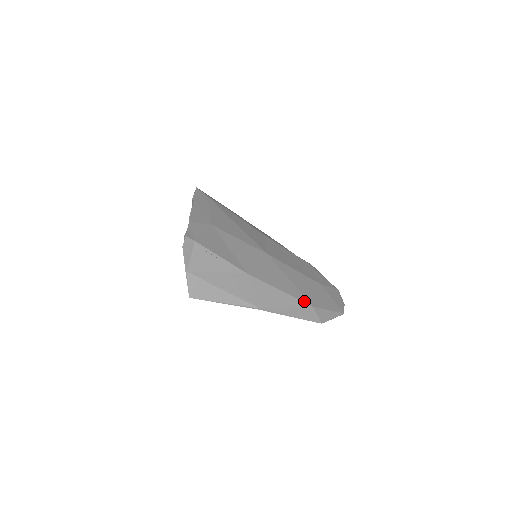
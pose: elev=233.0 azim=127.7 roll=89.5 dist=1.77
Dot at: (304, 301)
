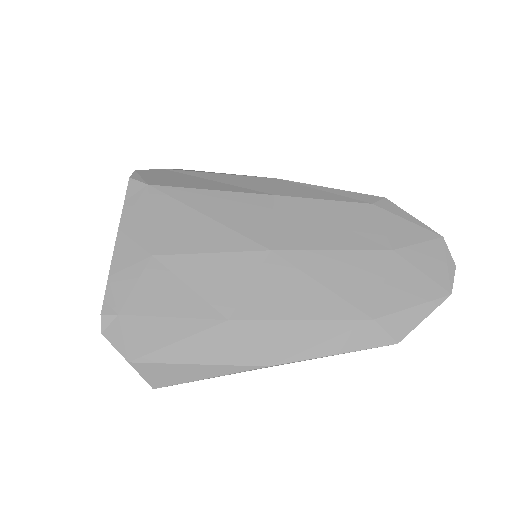
Dot at: (353, 317)
